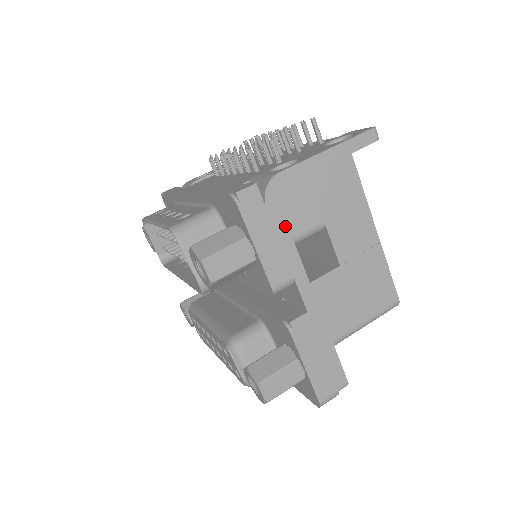
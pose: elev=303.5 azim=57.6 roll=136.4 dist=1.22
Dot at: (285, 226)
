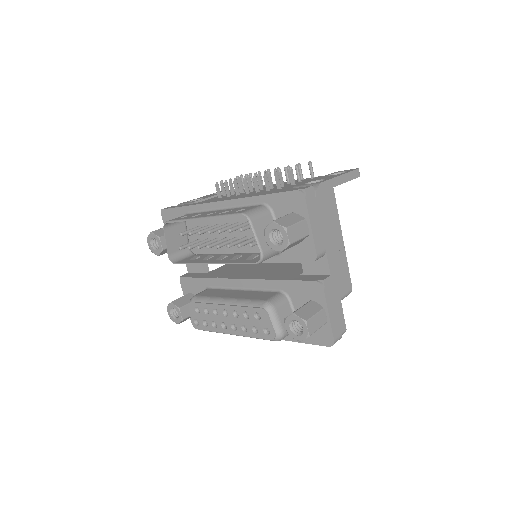
Dot at: (323, 216)
